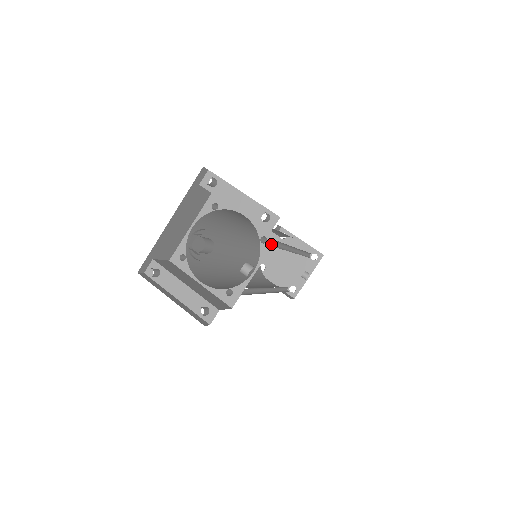
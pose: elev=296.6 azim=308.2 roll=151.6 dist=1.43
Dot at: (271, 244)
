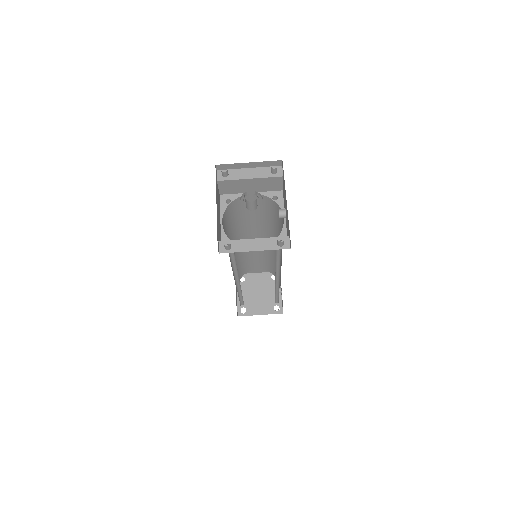
Dot at: (281, 197)
